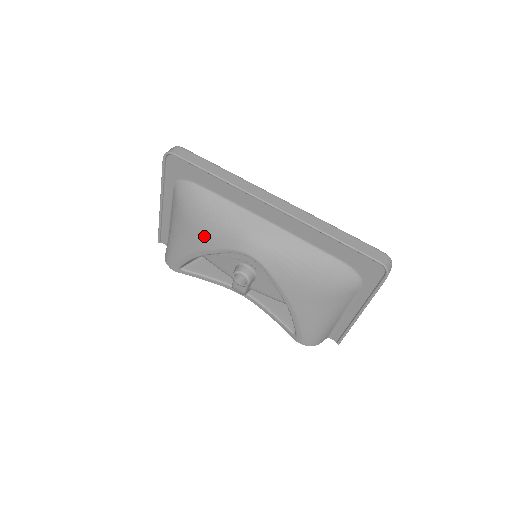
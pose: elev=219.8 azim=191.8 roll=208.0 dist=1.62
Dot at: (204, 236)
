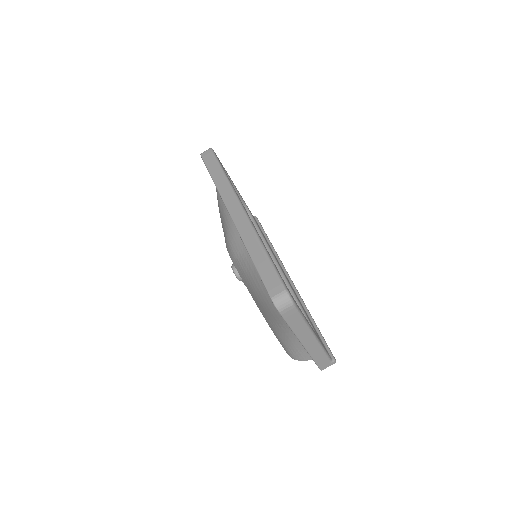
Dot at: occluded
